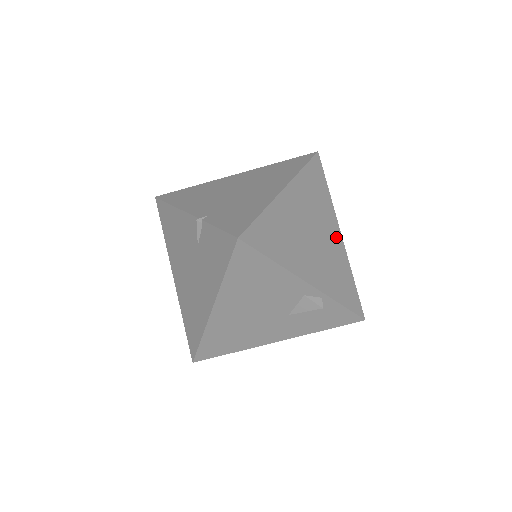
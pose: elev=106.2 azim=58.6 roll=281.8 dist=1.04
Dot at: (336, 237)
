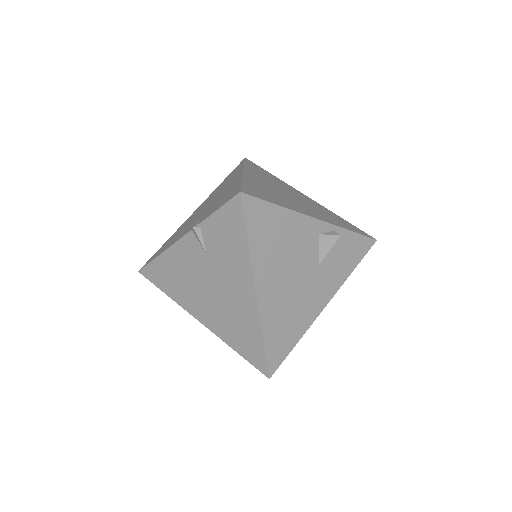
Dot at: (306, 198)
